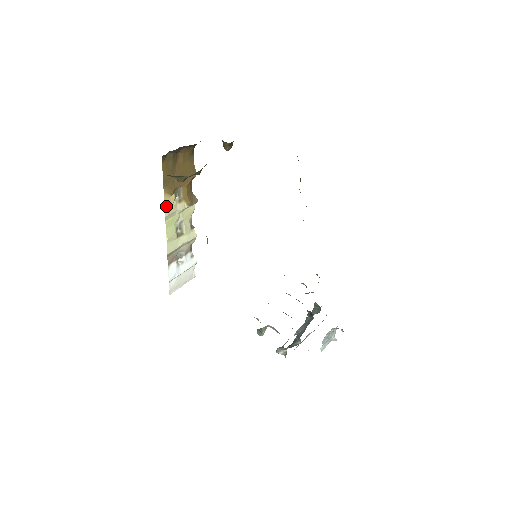
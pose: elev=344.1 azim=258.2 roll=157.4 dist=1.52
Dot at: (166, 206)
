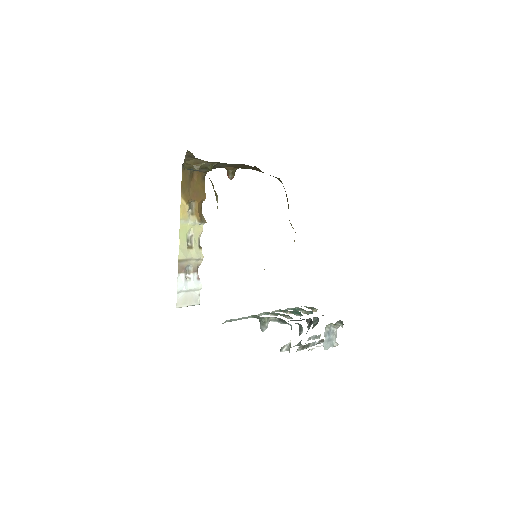
Dot at: (181, 211)
